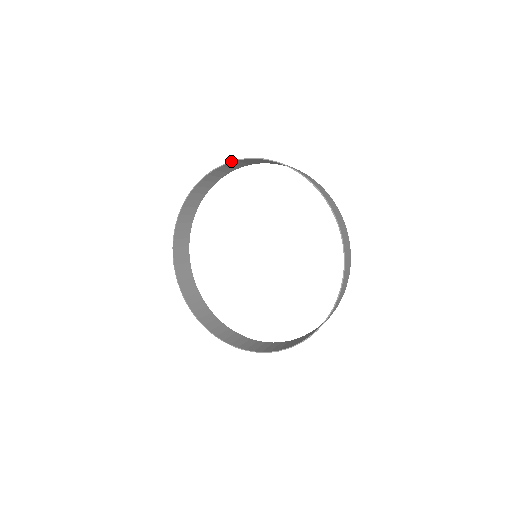
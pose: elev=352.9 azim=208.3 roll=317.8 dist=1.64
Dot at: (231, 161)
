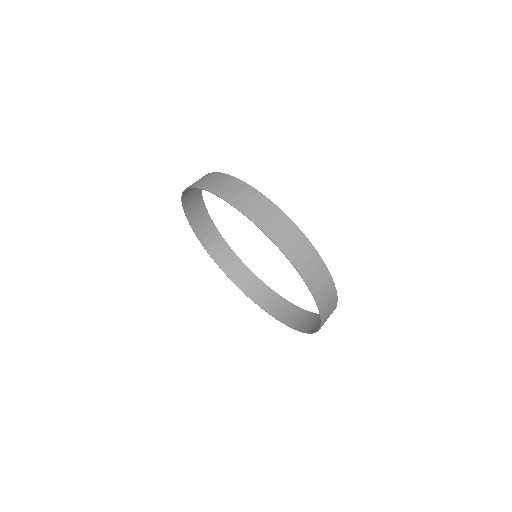
Dot at: (271, 240)
